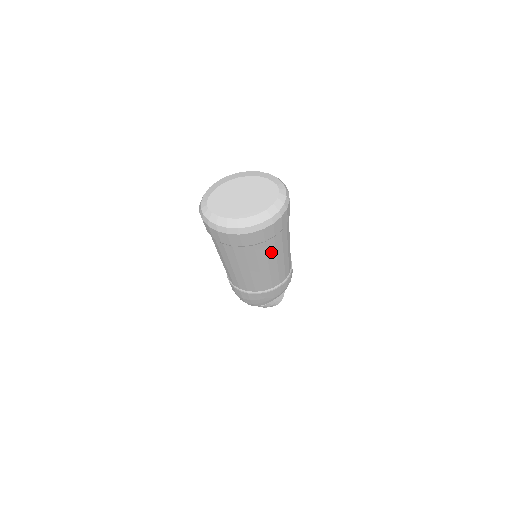
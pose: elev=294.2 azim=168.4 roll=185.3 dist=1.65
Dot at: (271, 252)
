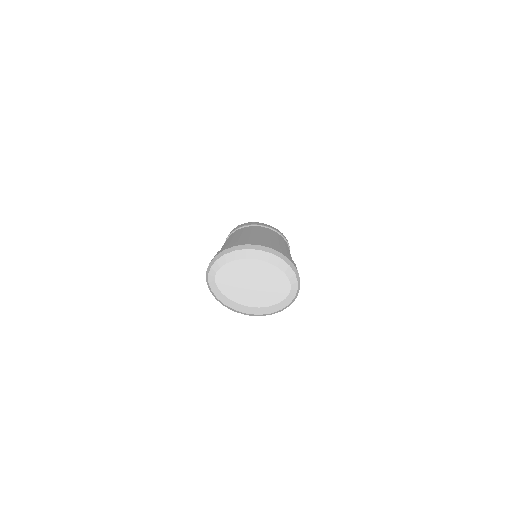
Dot at: occluded
